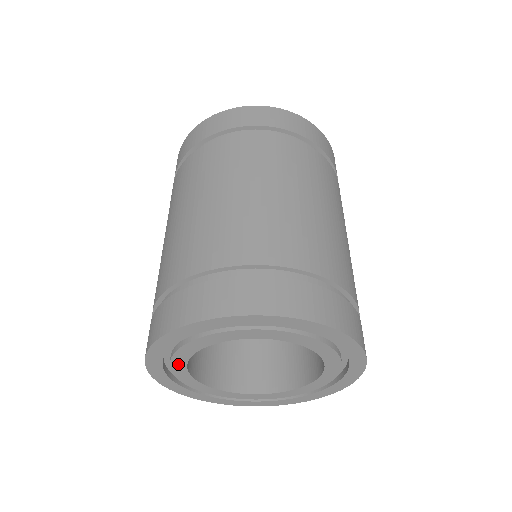
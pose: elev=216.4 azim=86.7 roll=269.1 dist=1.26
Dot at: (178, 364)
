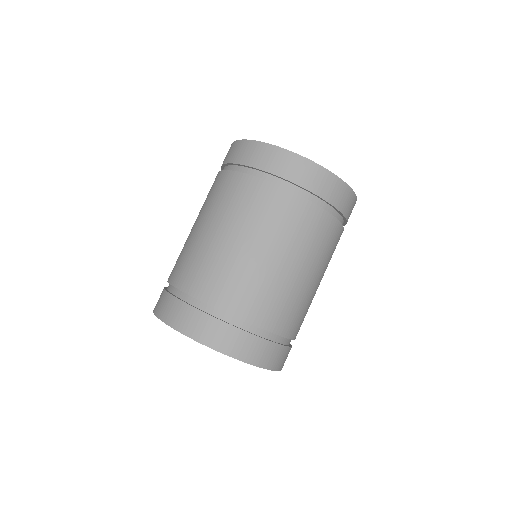
Dot at: occluded
